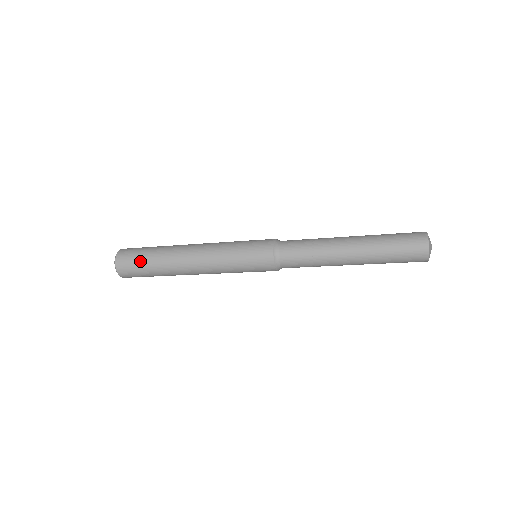
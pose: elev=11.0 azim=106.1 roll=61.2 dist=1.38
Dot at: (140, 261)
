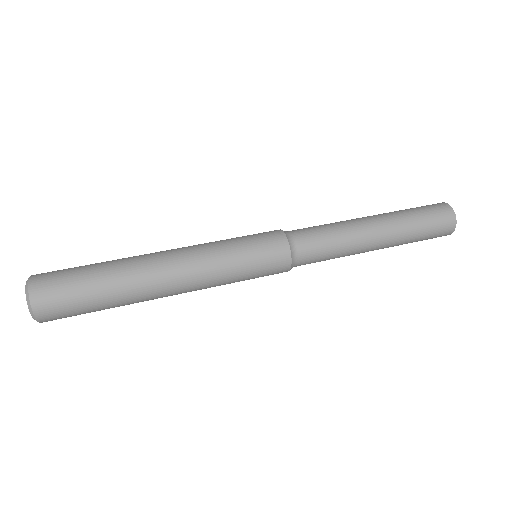
Dot at: occluded
